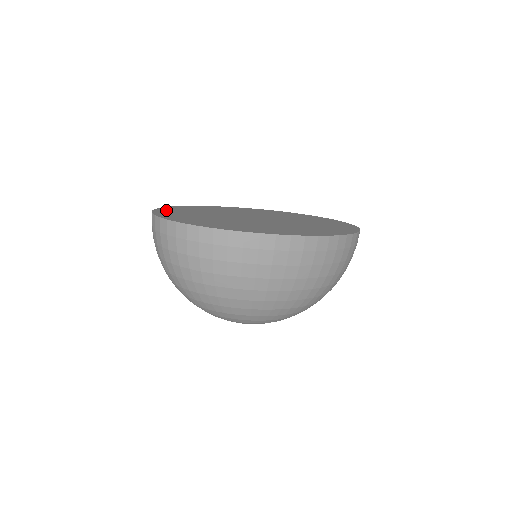
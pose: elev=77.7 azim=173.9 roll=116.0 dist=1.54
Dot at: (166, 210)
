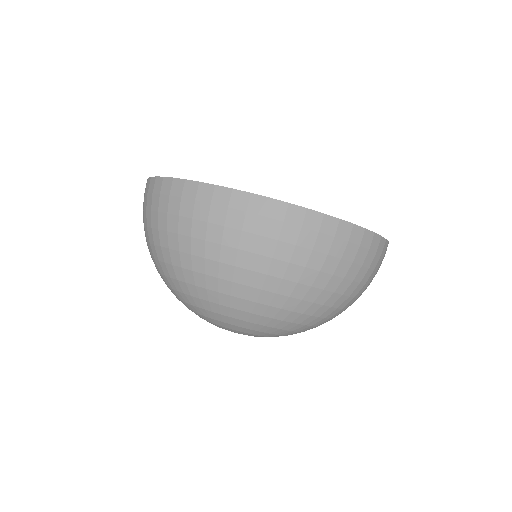
Dot at: occluded
